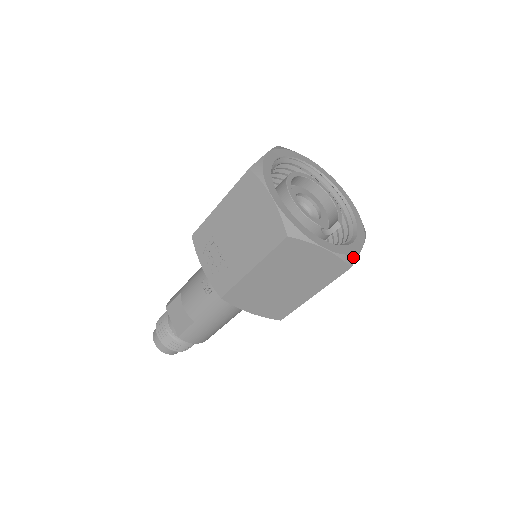
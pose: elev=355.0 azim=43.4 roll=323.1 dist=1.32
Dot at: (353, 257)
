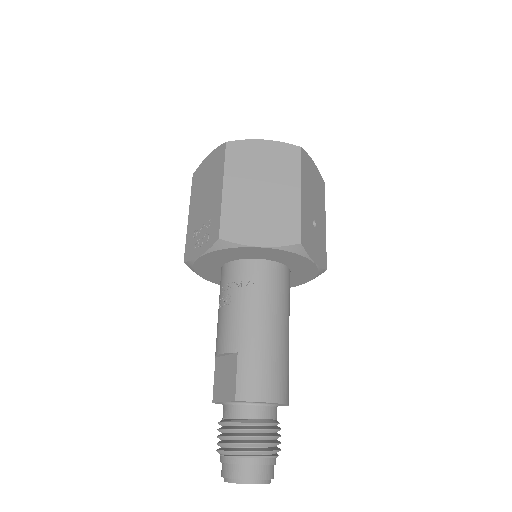
Dot at: occluded
